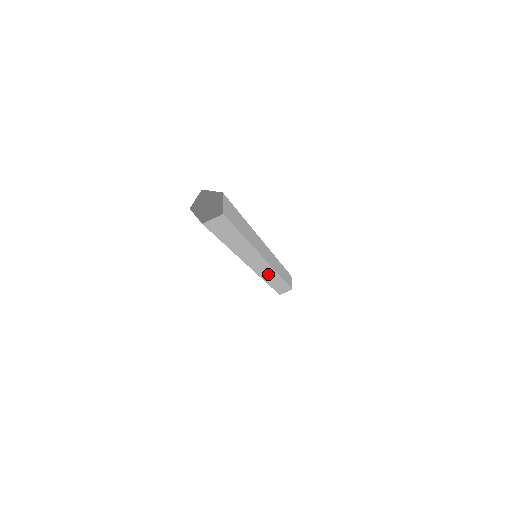
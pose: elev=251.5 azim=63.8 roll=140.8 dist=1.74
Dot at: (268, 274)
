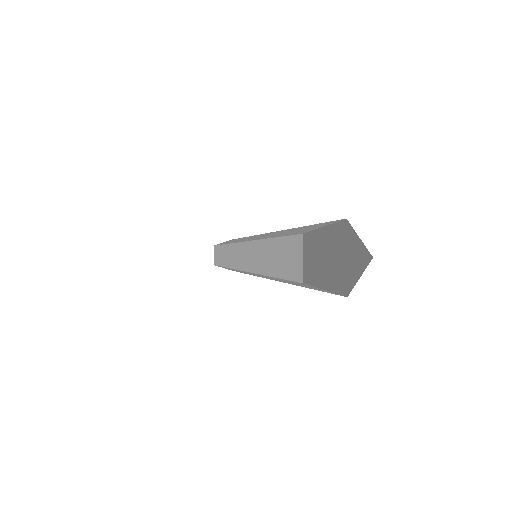
Dot at: occluded
